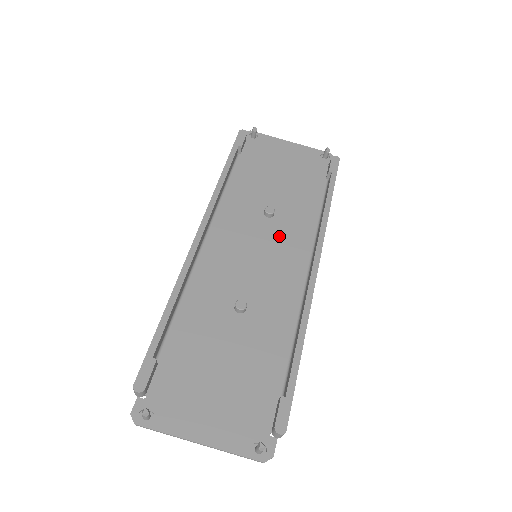
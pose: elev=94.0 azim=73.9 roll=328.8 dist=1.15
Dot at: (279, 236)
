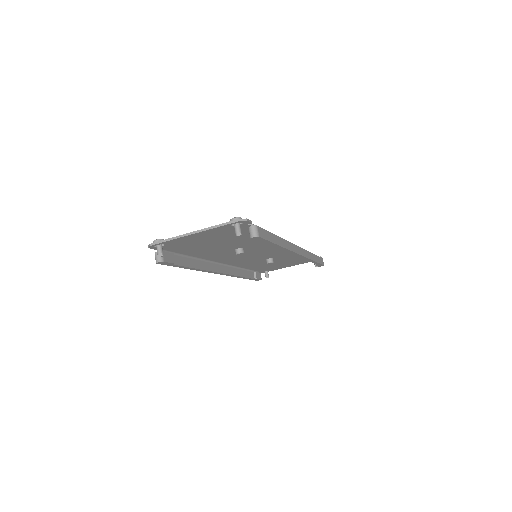
Dot at: (259, 249)
